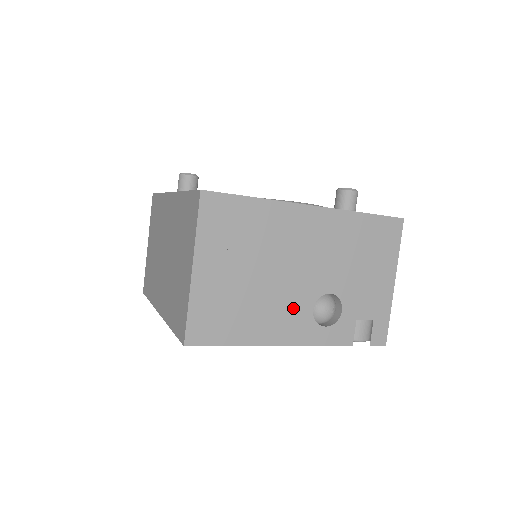
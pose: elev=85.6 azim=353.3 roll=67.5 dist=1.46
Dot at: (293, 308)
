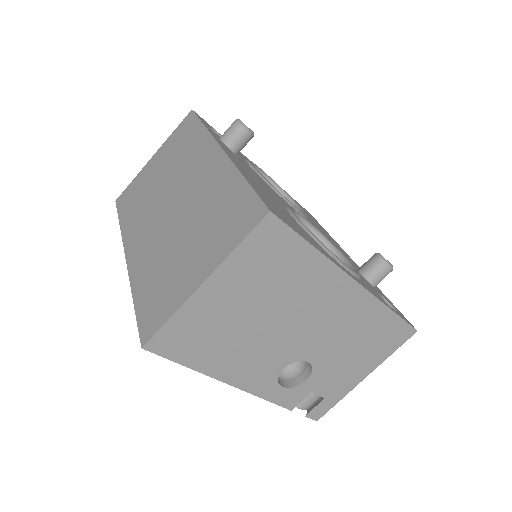
Dot at: (268, 360)
